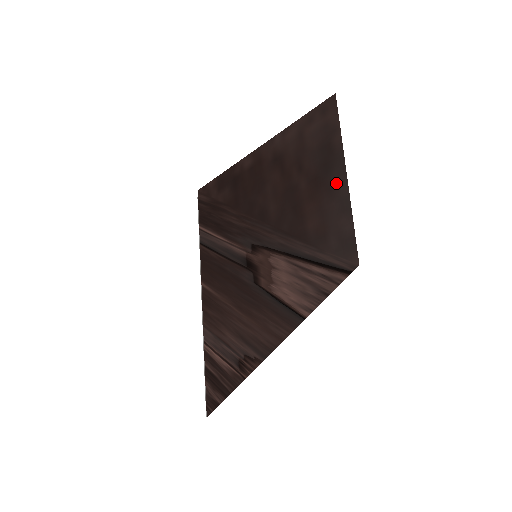
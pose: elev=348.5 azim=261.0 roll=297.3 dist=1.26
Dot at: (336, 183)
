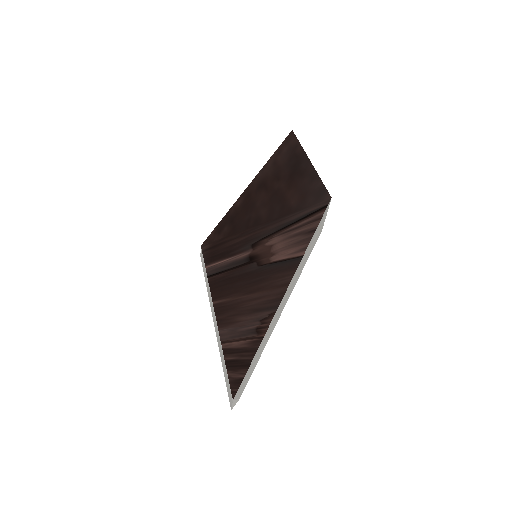
Dot at: (304, 169)
